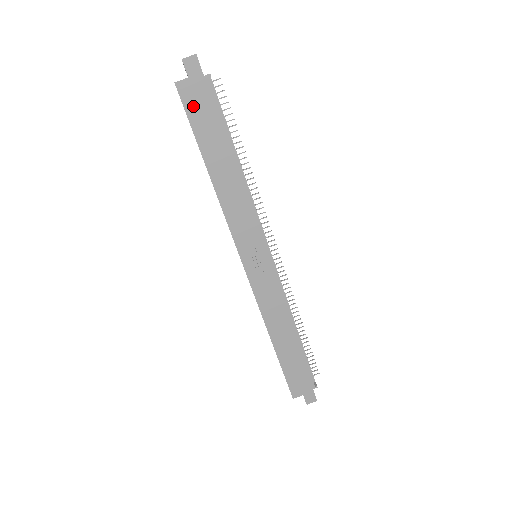
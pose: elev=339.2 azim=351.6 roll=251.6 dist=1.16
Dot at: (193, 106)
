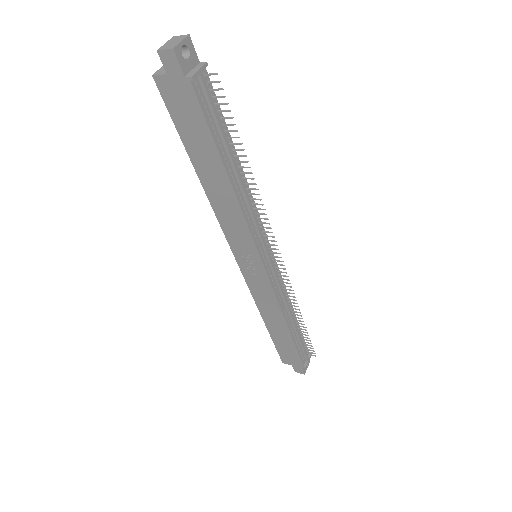
Dot at: (176, 107)
